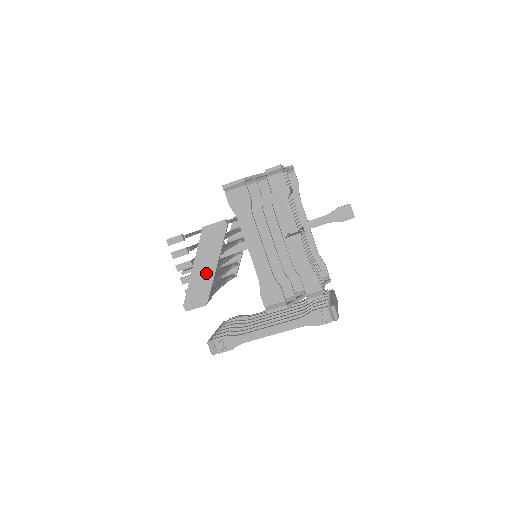
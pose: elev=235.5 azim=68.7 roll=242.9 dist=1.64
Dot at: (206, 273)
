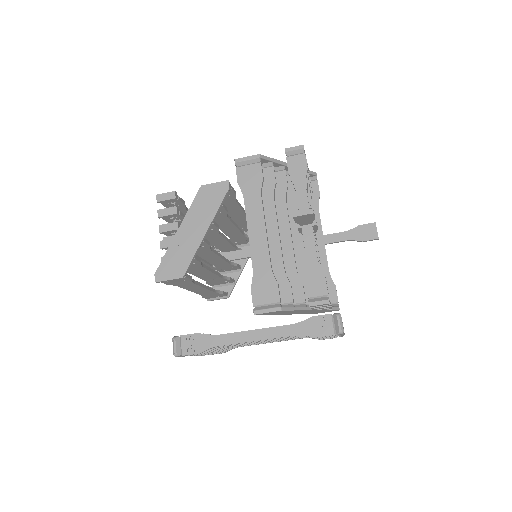
Dot at: (192, 238)
